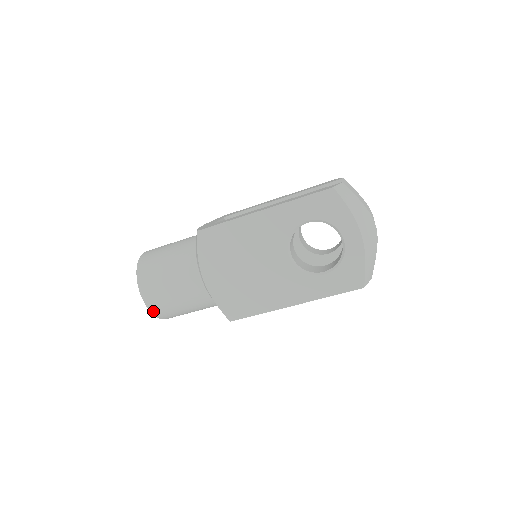
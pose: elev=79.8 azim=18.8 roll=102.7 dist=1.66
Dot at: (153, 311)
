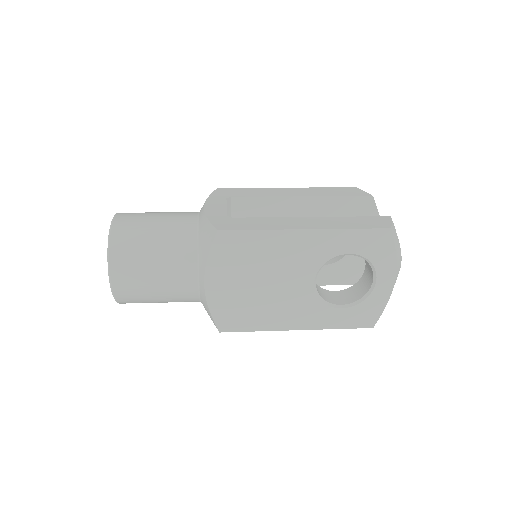
Dot at: (118, 298)
